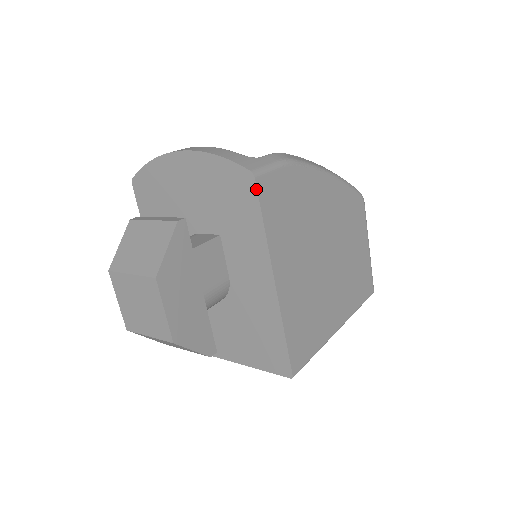
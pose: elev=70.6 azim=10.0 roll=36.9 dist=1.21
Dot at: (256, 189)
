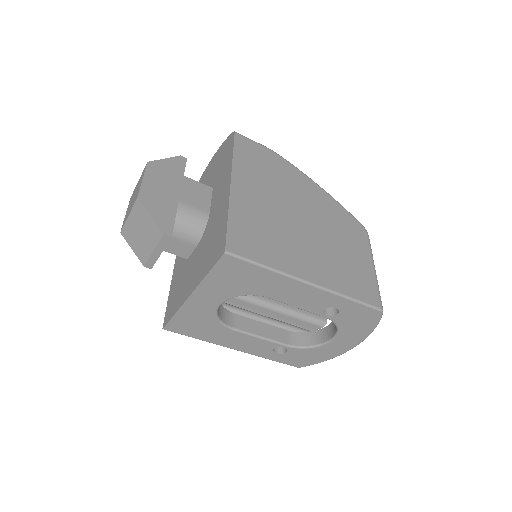
Dot at: (234, 137)
